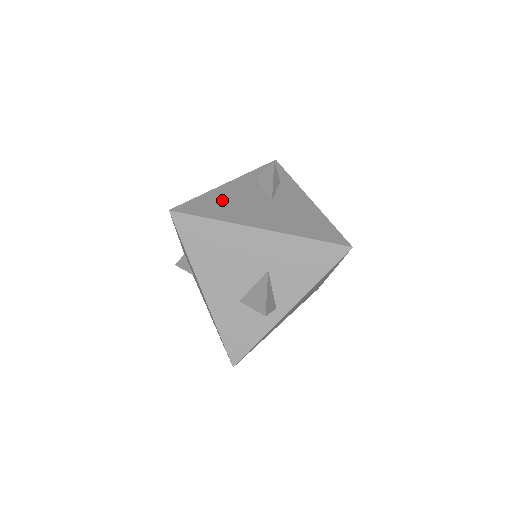
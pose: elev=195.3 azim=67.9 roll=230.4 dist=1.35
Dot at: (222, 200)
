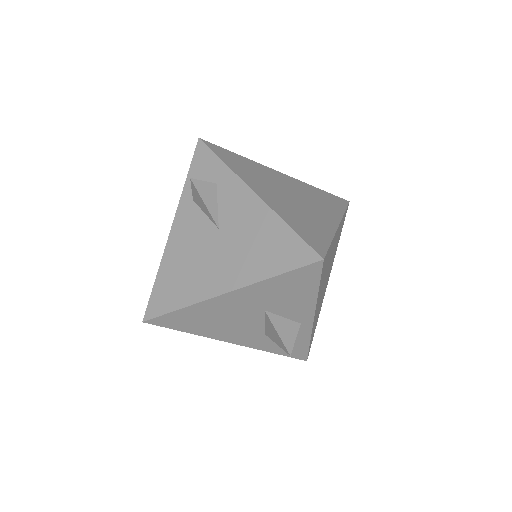
Dot at: (176, 269)
